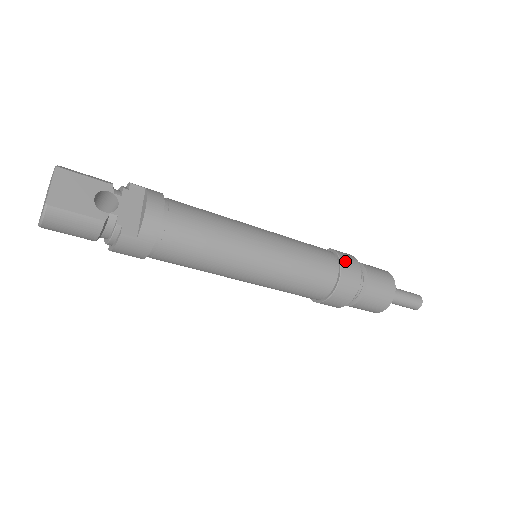
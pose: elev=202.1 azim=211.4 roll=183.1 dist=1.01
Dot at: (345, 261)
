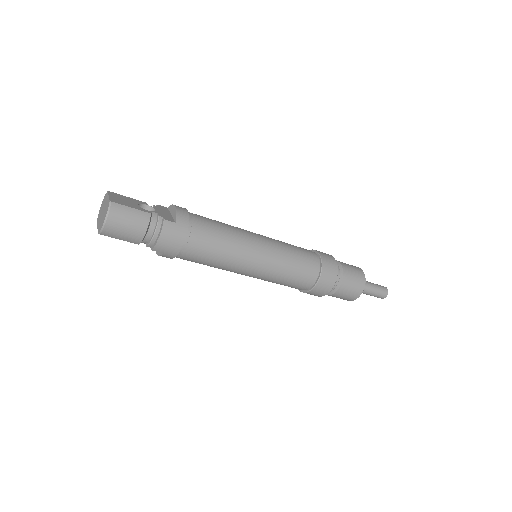
Dot at: (318, 251)
